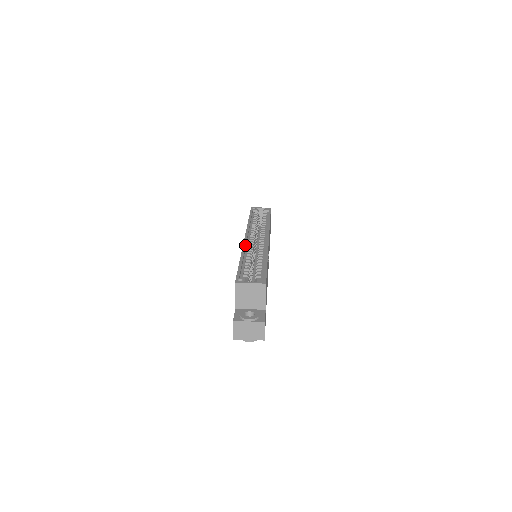
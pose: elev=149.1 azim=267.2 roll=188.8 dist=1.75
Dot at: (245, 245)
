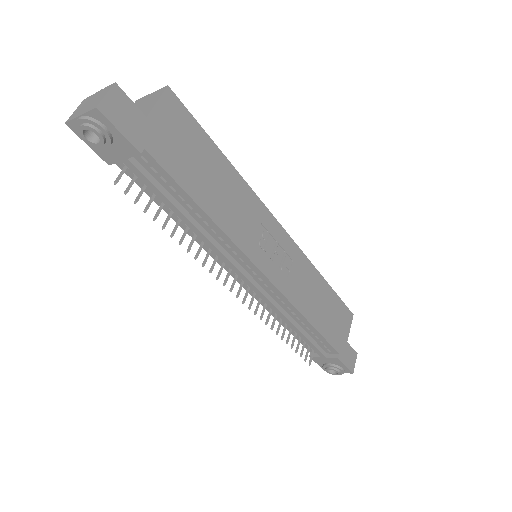
Dot at: occluded
